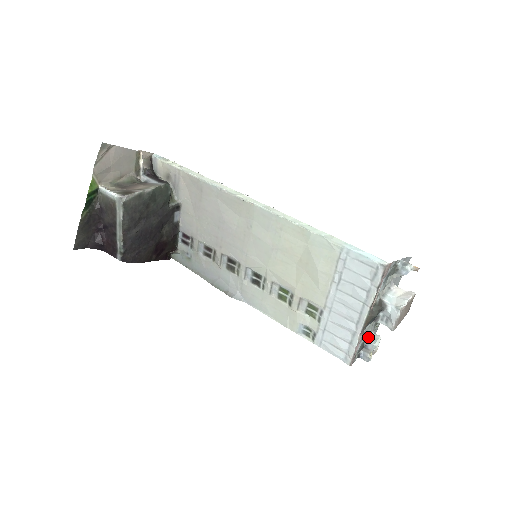
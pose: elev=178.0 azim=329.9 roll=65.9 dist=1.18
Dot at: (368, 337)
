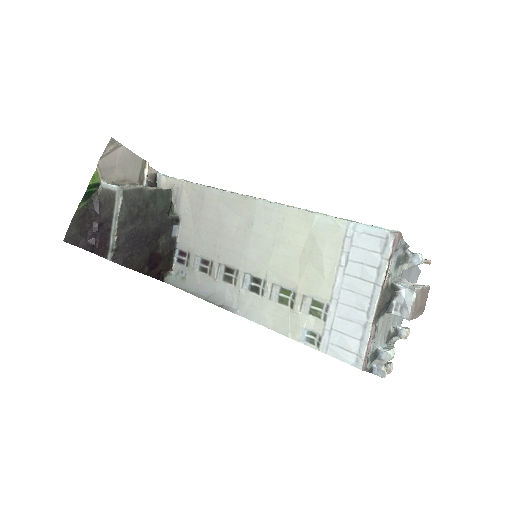
Dot at: (381, 346)
